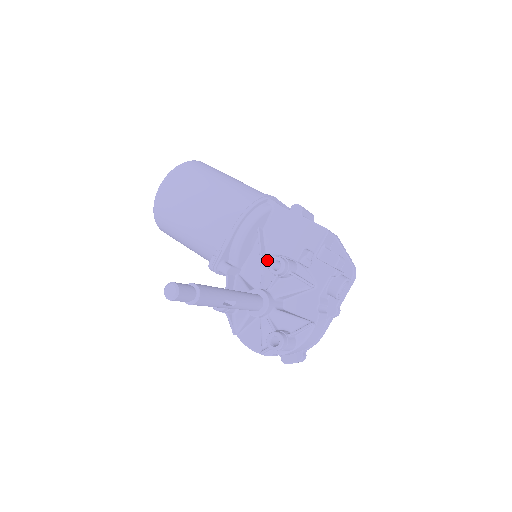
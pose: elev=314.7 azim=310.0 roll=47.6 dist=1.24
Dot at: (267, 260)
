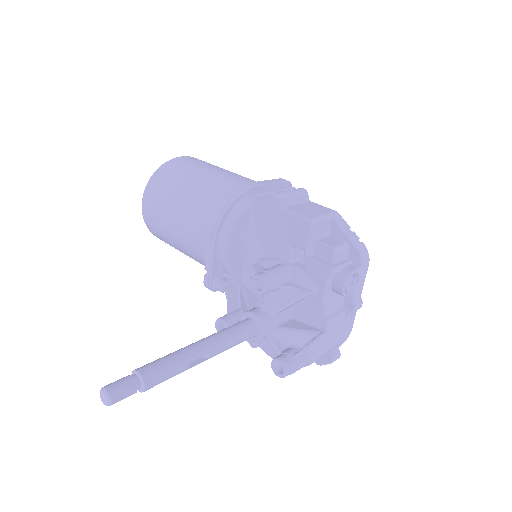
Dot at: occluded
